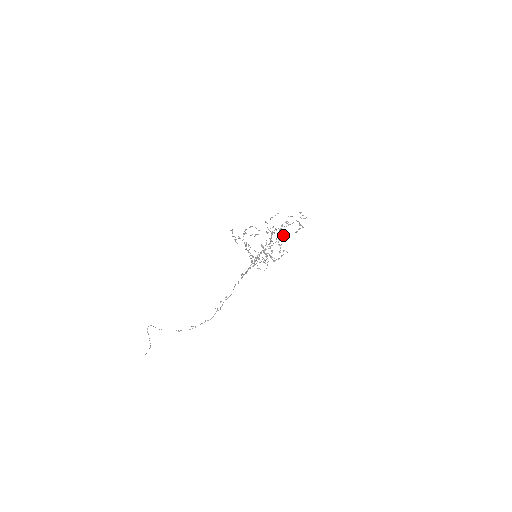
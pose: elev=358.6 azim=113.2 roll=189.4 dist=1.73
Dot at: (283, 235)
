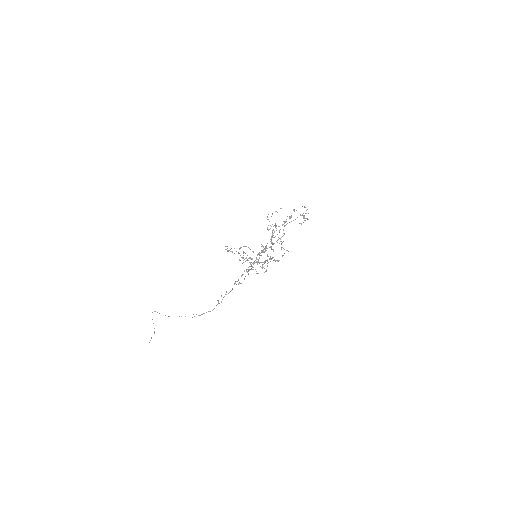
Dot at: occluded
